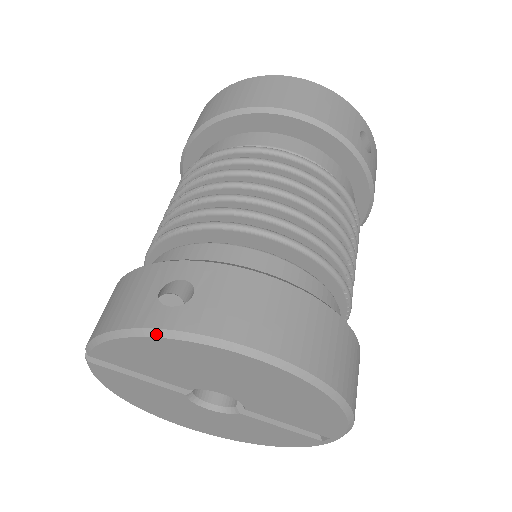
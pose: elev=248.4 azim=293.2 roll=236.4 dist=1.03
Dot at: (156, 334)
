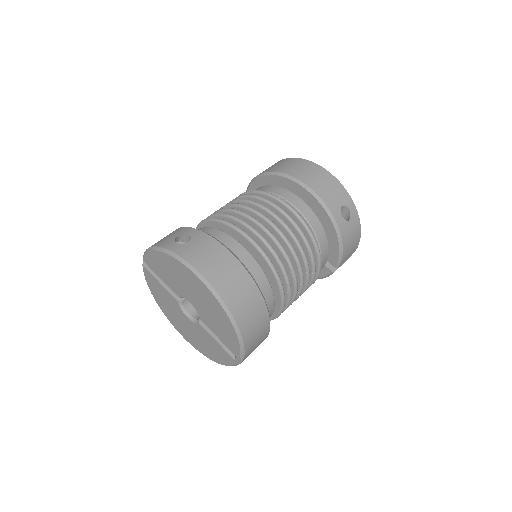
Dot at: (165, 251)
